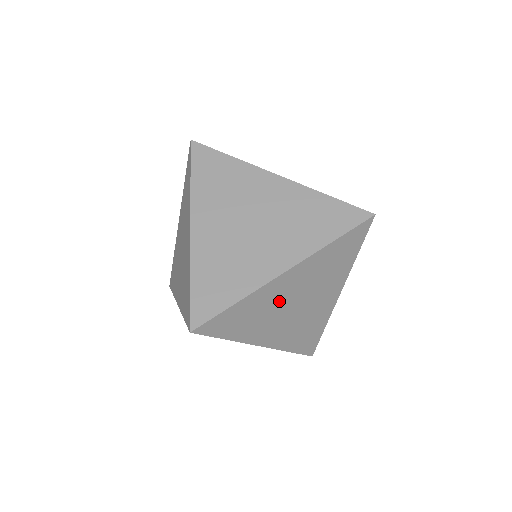
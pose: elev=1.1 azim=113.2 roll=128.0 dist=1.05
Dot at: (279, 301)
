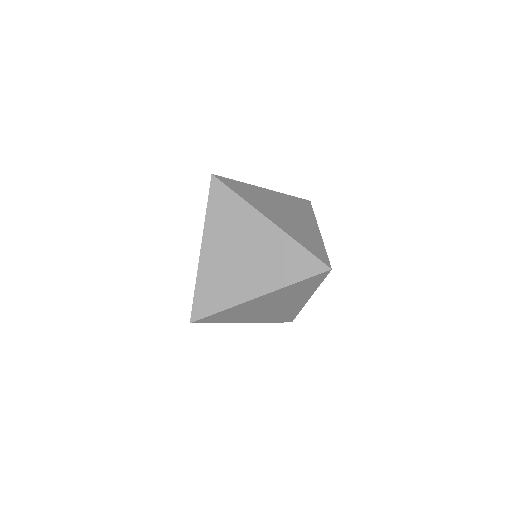
Dot at: (256, 307)
